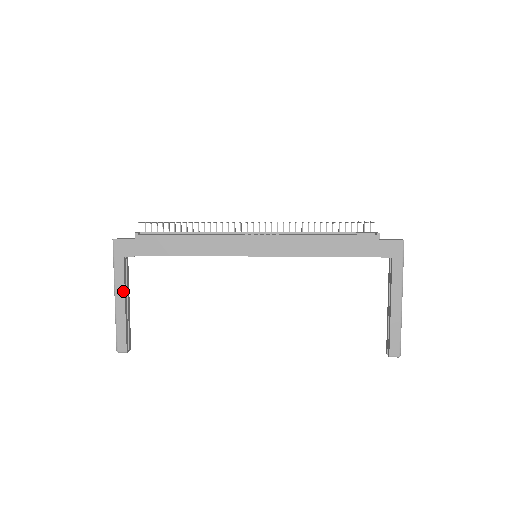
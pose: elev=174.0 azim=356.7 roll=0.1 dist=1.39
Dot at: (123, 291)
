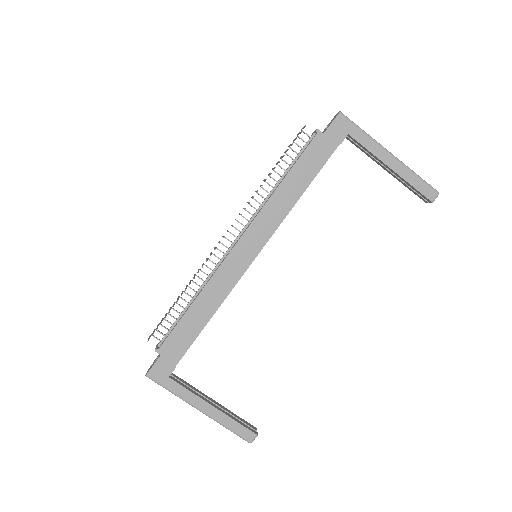
Dot at: (200, 400)
